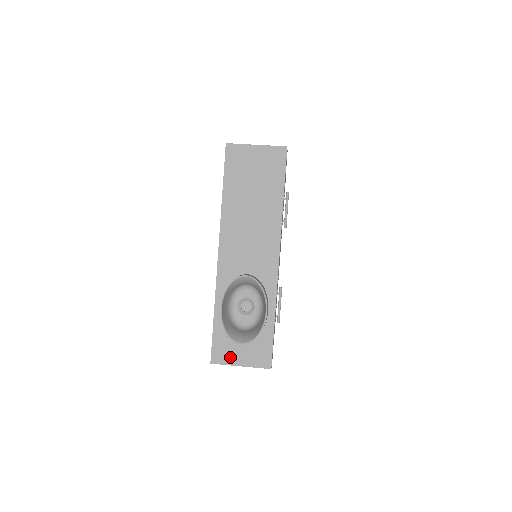
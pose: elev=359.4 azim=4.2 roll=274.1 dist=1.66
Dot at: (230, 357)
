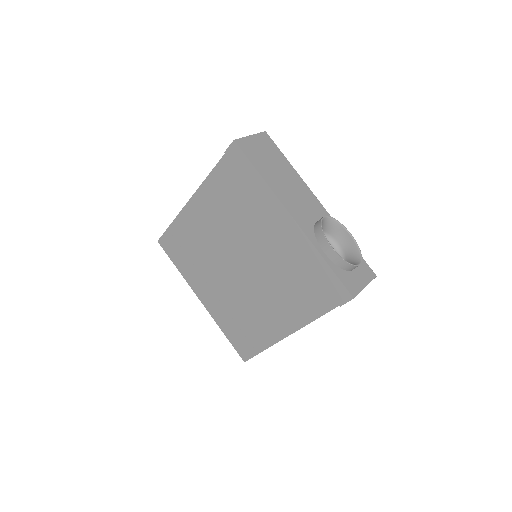
Dot at: (357, 285)
